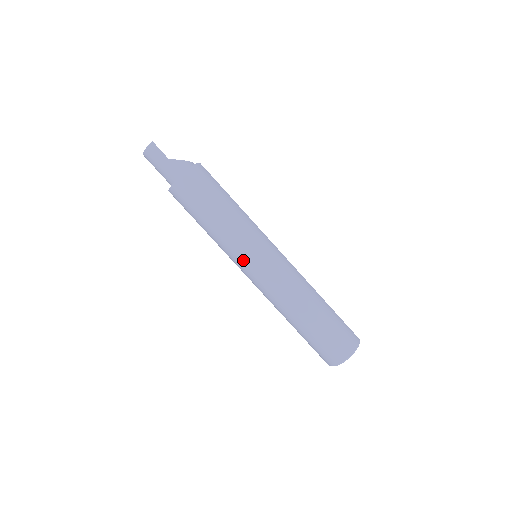
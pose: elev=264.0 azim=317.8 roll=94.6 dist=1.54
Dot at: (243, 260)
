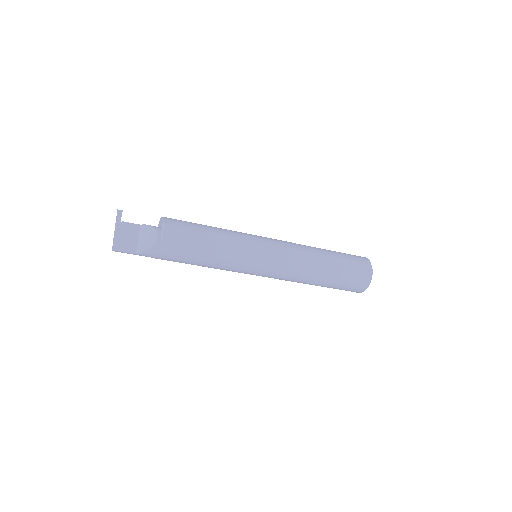
Dot at: occluded
